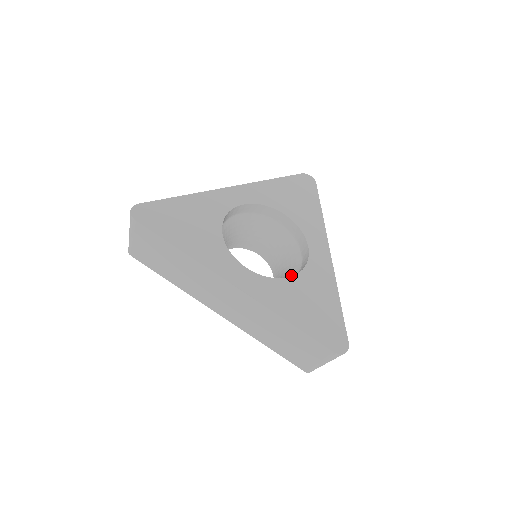
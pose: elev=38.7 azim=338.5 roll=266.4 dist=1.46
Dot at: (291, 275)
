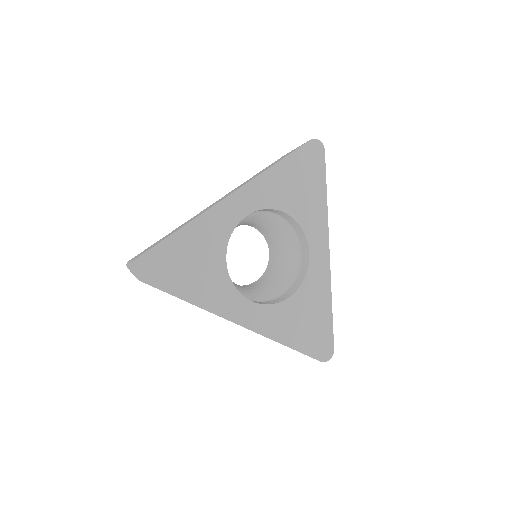
Dot at: (289, 276)
